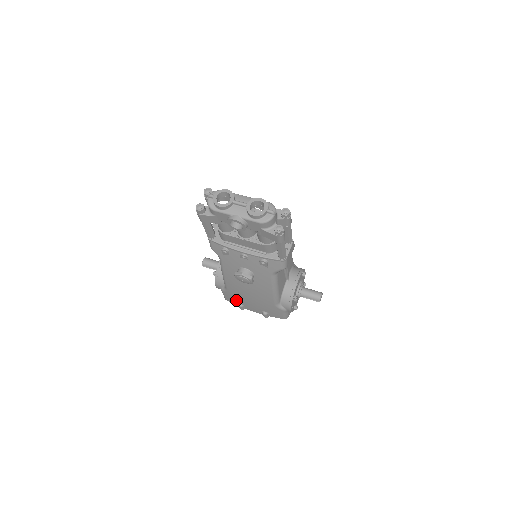
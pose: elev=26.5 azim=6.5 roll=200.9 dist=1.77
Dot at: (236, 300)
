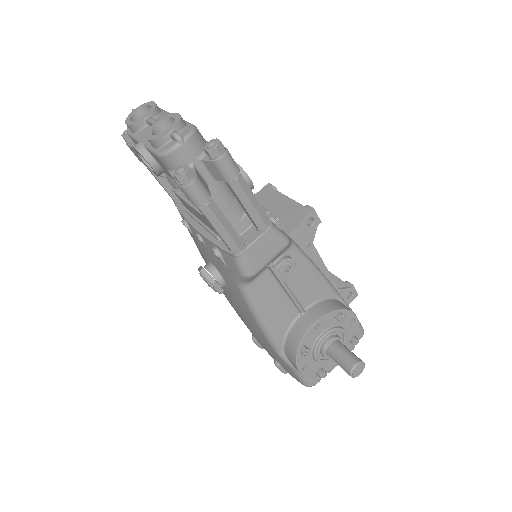
Dot at: occluded
